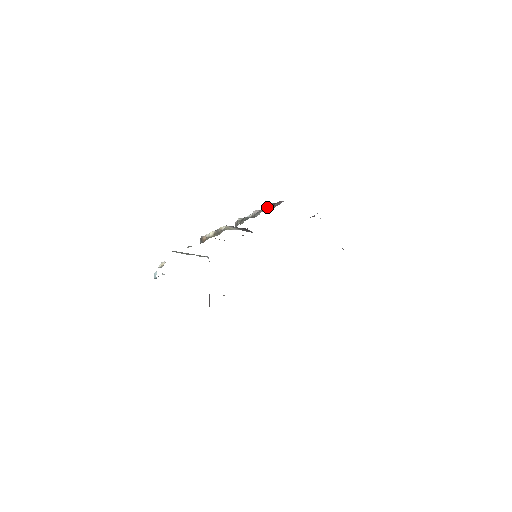
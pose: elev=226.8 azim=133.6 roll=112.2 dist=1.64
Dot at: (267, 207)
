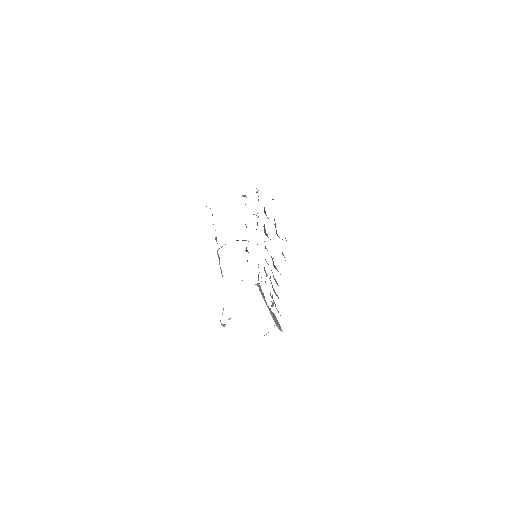
Dot at: occluded
